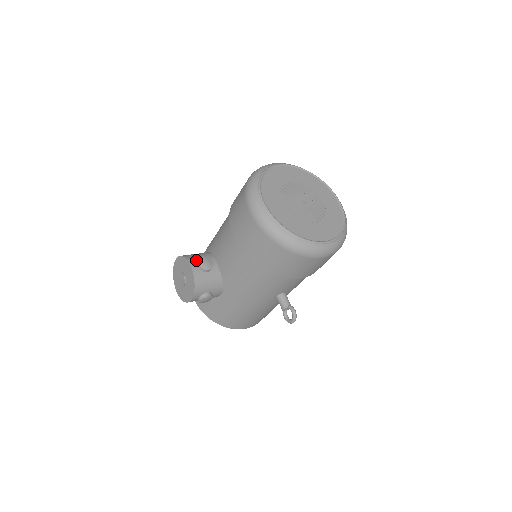
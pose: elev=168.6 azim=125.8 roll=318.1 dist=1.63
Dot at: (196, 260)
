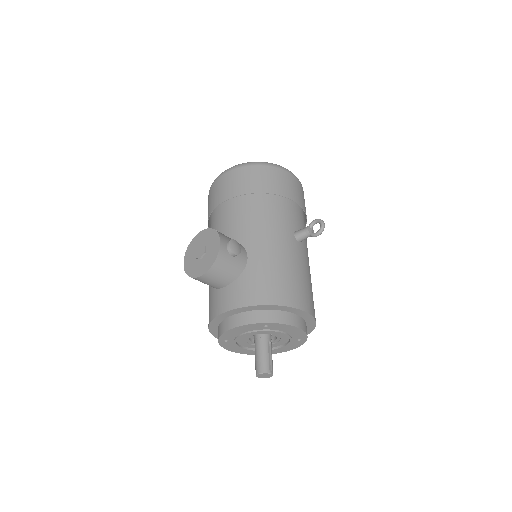
Dot at: occluded
